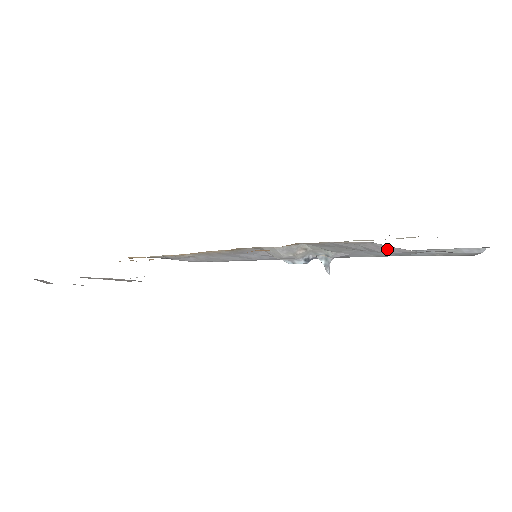
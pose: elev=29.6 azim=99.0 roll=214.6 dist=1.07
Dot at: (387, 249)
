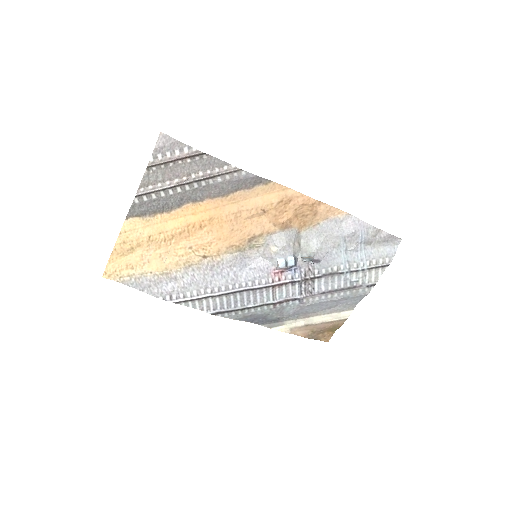
Dot at: (358, 225)
